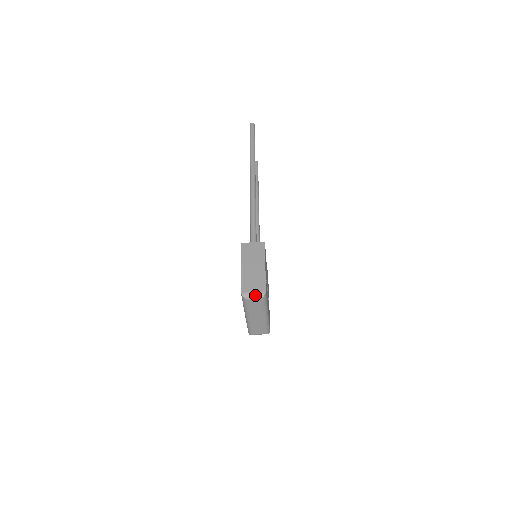
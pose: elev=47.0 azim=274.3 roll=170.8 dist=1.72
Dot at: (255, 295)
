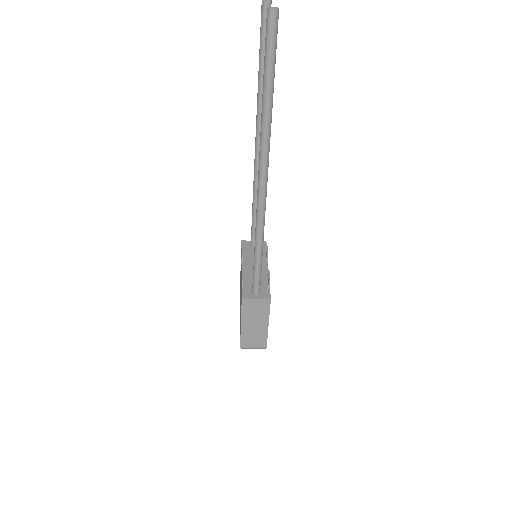
Dot at: occluded
